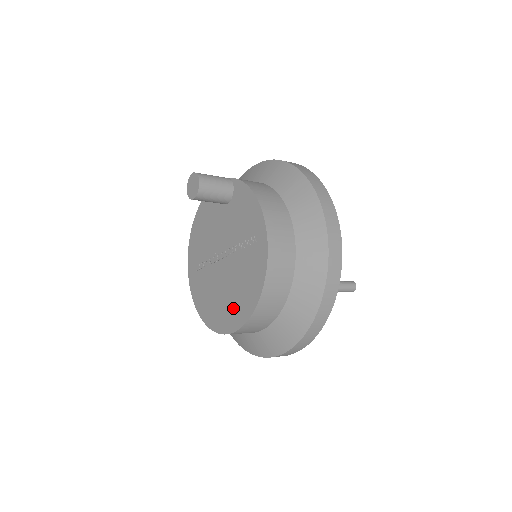
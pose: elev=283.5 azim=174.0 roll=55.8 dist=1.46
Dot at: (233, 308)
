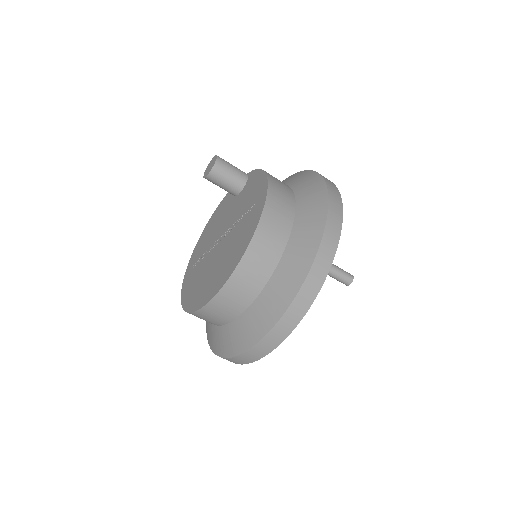
Dot at: (217, 277)
